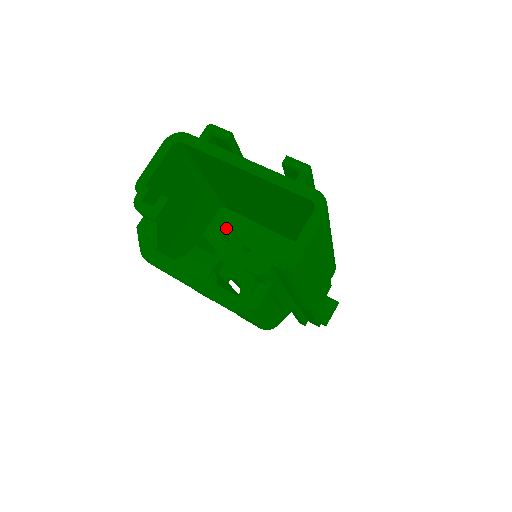
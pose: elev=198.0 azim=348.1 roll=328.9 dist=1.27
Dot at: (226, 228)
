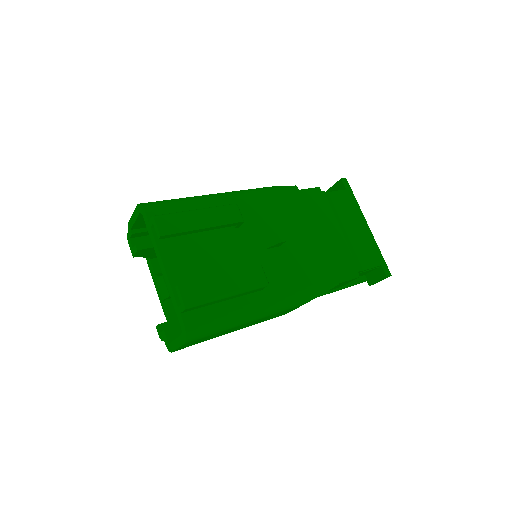
Dot at: occluded
